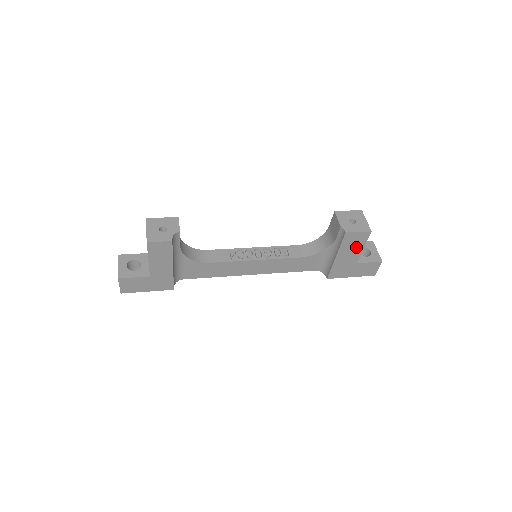
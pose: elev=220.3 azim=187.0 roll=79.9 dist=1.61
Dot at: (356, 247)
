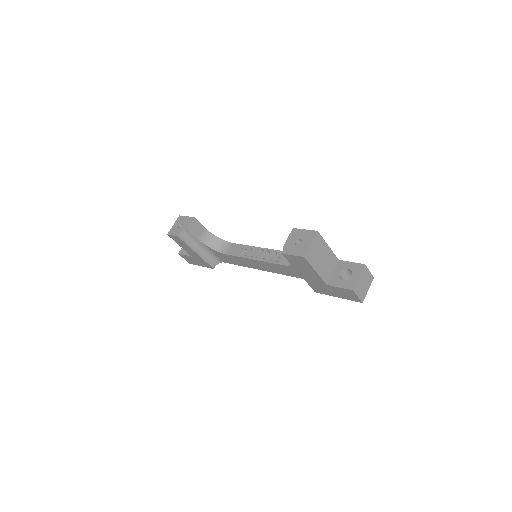
Dot at: (308, 269)
